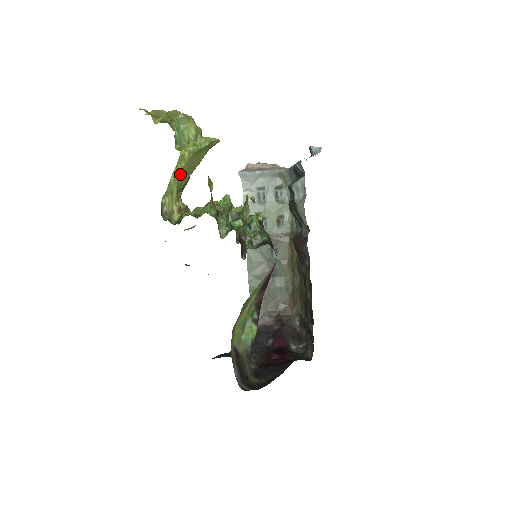
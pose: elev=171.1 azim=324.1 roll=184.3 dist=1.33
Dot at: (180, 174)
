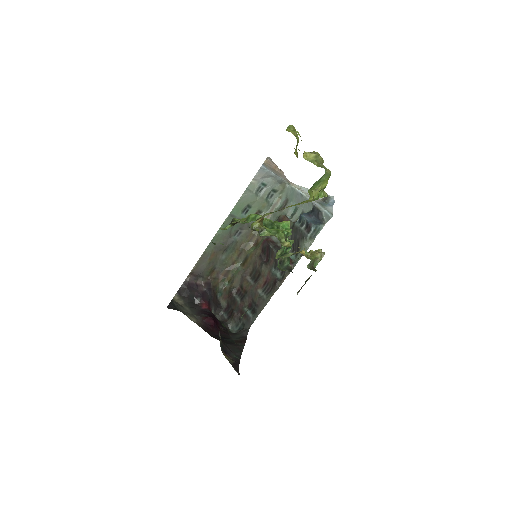
Dot at: occluded
